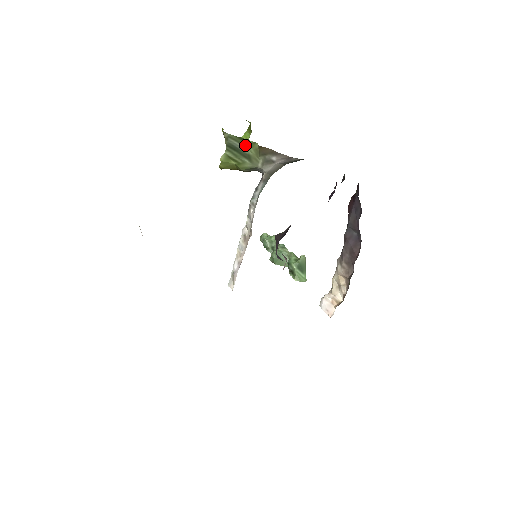
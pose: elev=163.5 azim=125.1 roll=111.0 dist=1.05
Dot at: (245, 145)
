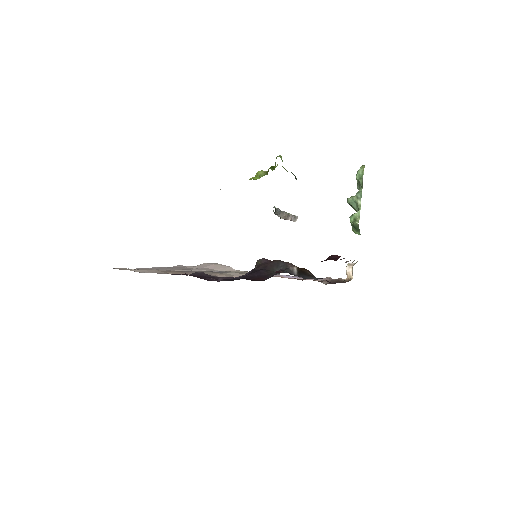
Dot at: occluded
